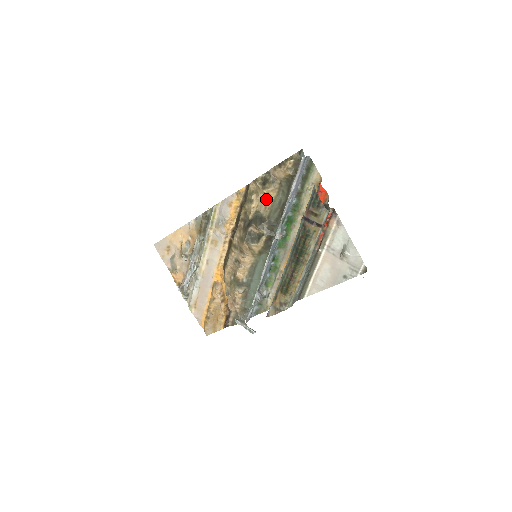
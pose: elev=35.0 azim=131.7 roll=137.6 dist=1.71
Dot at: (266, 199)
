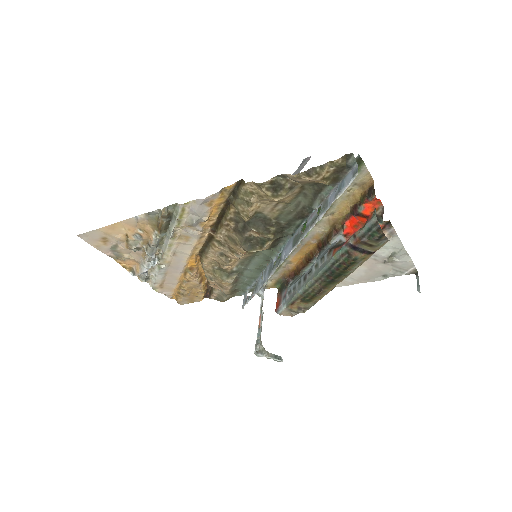
Dot at: (275, 202)
